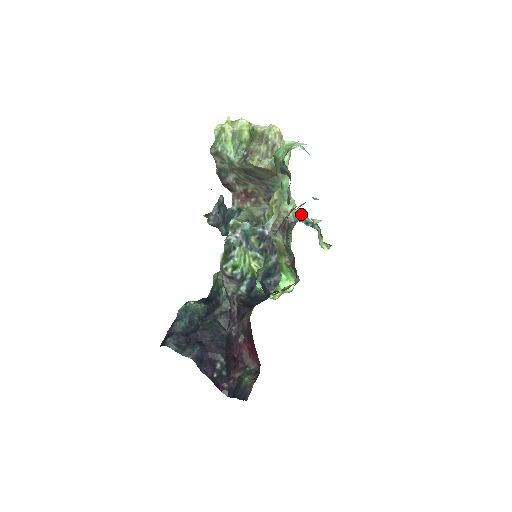
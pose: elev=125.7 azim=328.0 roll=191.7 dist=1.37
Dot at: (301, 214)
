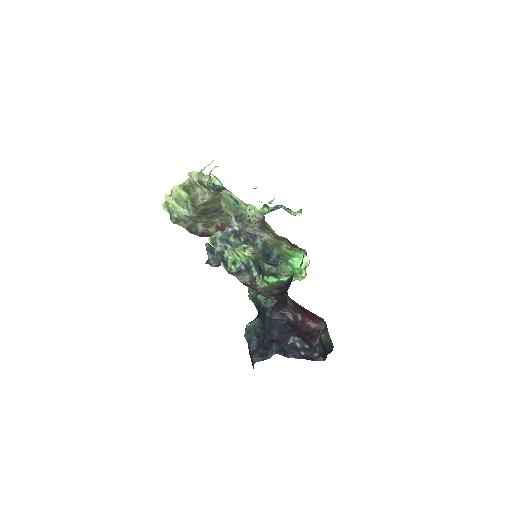
Dot at: (264, 209)
